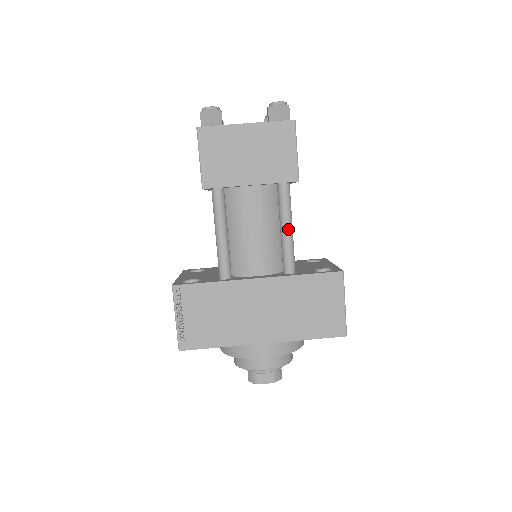
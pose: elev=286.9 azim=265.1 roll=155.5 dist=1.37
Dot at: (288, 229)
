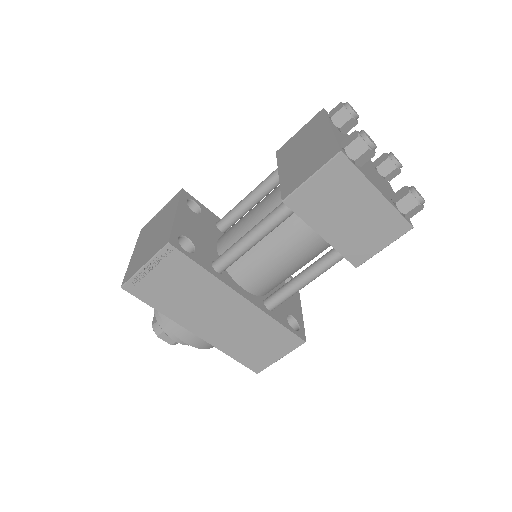
Dot at: (306, 283)
